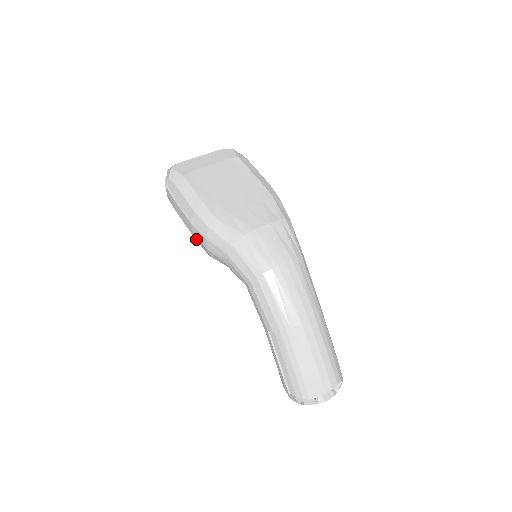
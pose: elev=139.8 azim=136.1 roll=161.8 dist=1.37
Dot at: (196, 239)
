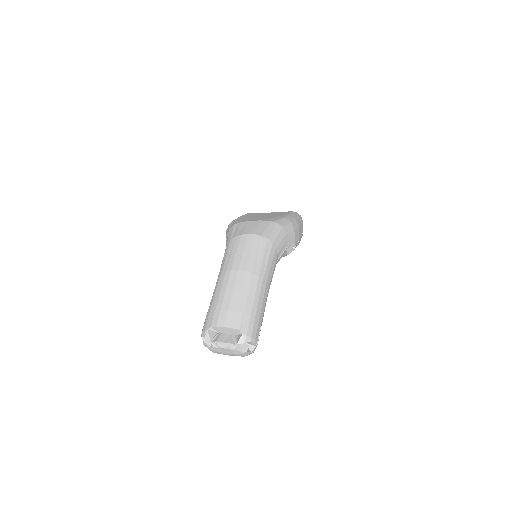
Dot at: occluded
